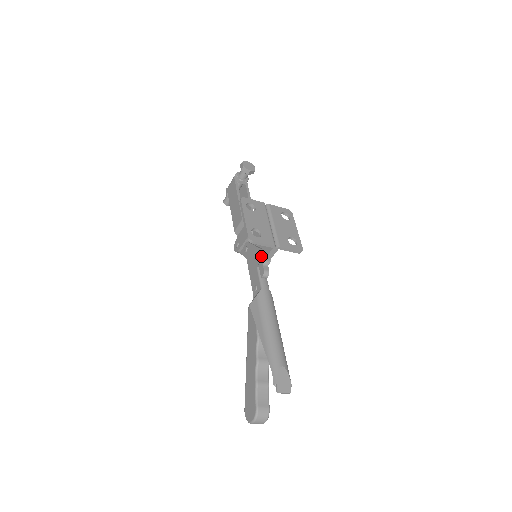
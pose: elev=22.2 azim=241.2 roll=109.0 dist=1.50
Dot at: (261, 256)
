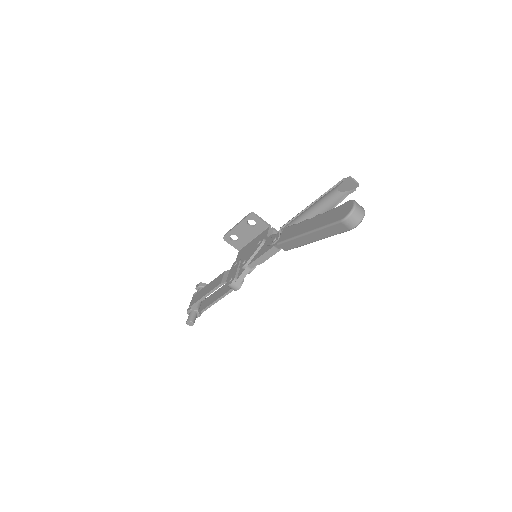
Dot at: (263, 237)
